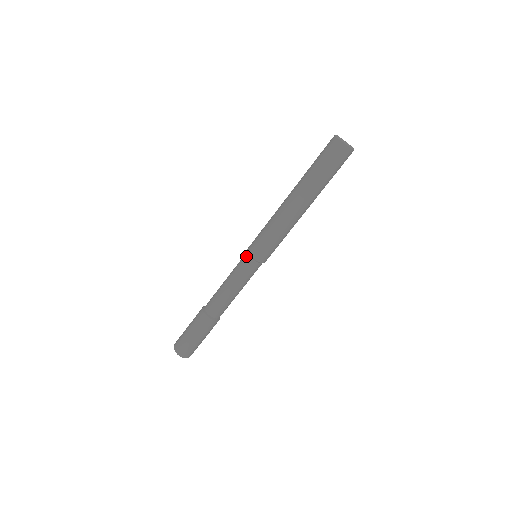
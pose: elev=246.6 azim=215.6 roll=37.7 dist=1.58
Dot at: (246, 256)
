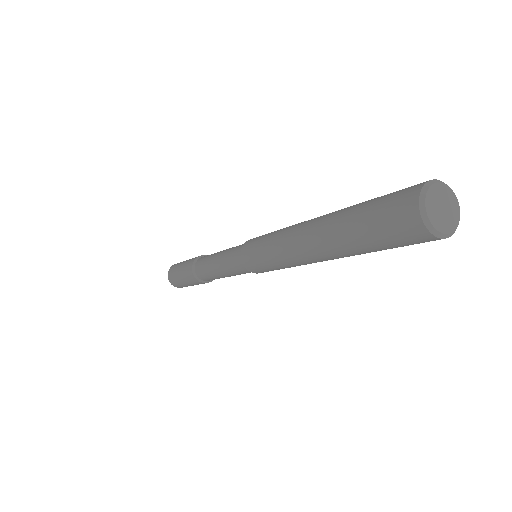
Dot at: (241, 264)
